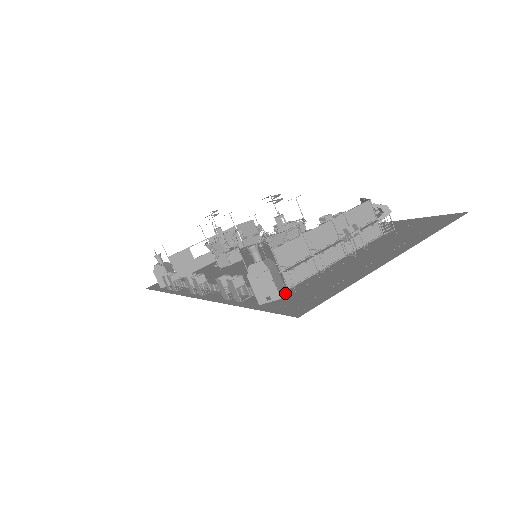
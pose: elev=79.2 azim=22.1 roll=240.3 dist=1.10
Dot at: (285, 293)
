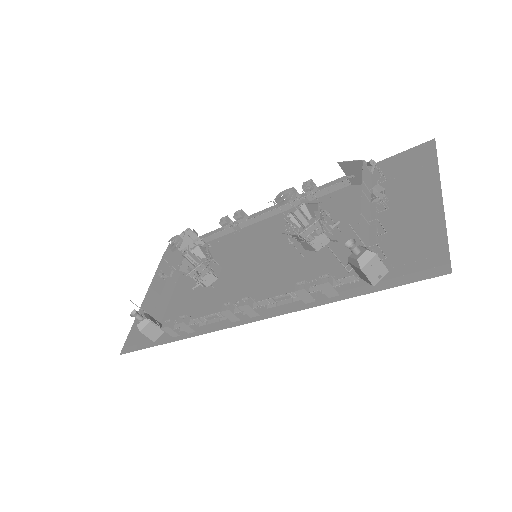
Dot at: occluded
